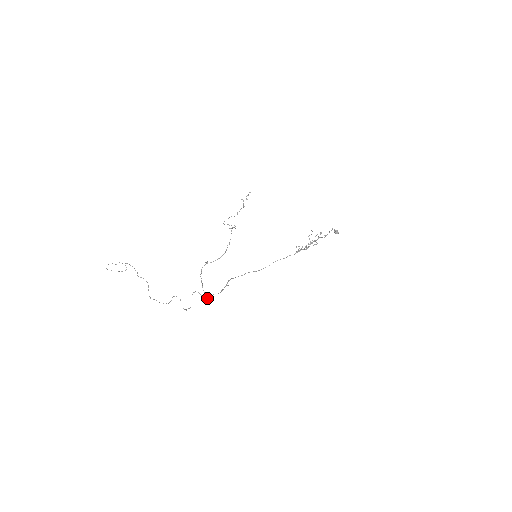
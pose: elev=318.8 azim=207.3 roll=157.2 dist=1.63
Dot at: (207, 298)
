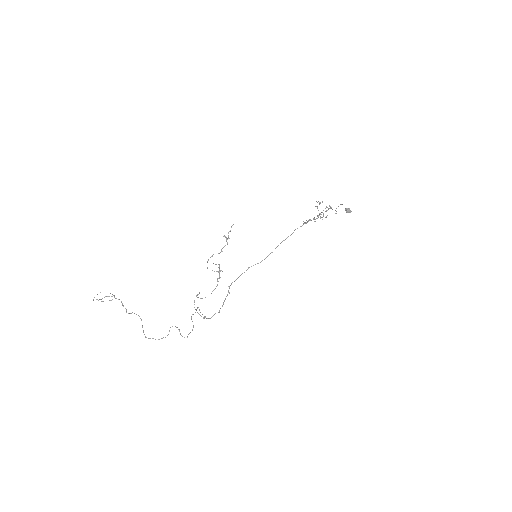
Dot at: occluded
